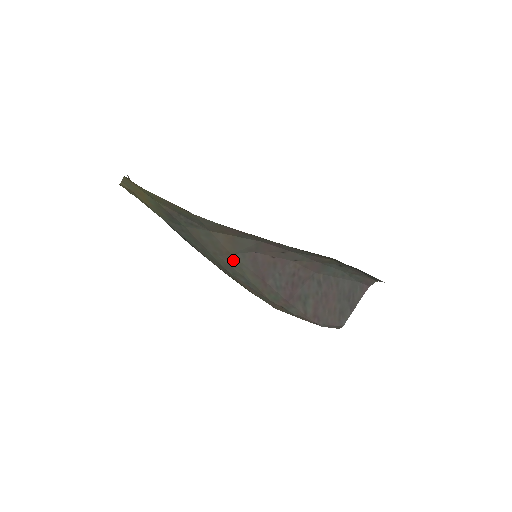
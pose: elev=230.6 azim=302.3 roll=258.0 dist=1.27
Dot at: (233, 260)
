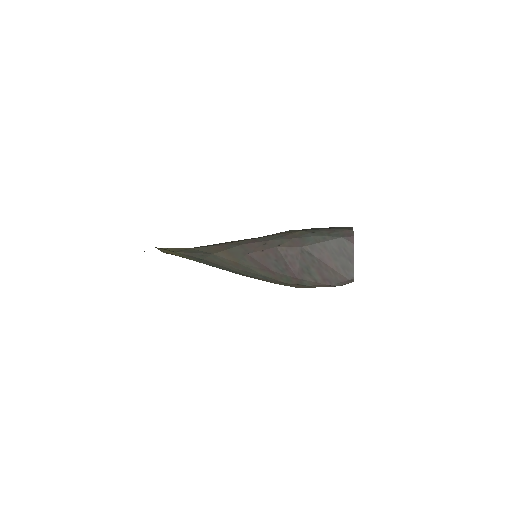
Dot at: (242, 266)
